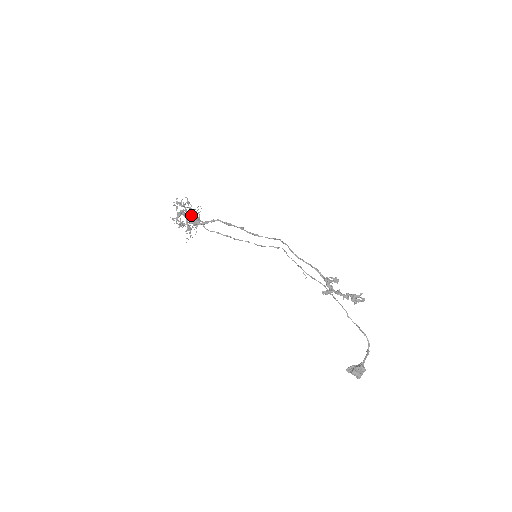
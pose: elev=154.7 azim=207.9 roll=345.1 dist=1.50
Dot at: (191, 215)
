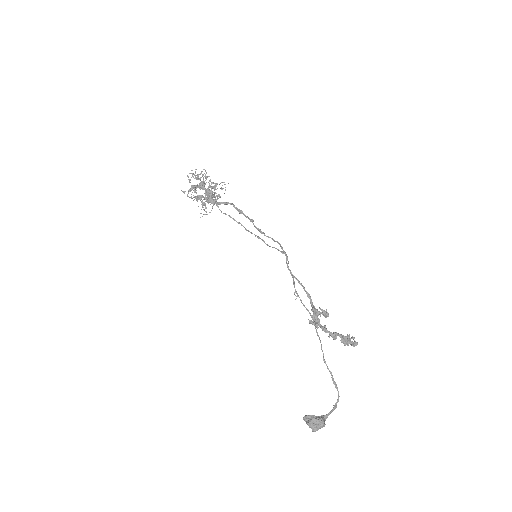
Dot at: (207, 191)
